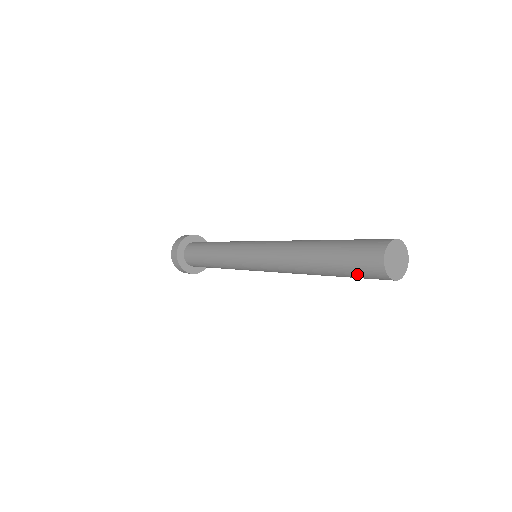
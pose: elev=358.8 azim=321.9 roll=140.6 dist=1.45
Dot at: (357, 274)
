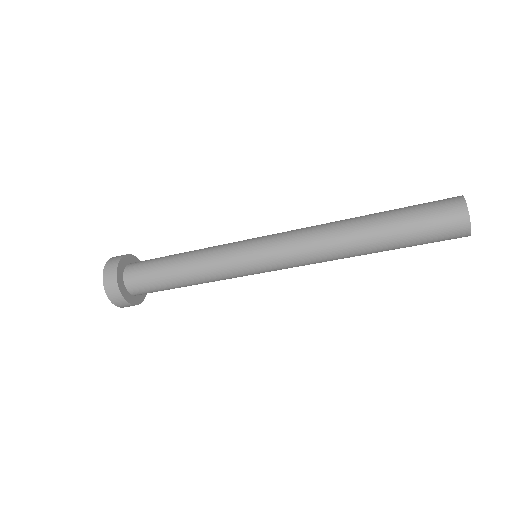
Dot at: occluded
